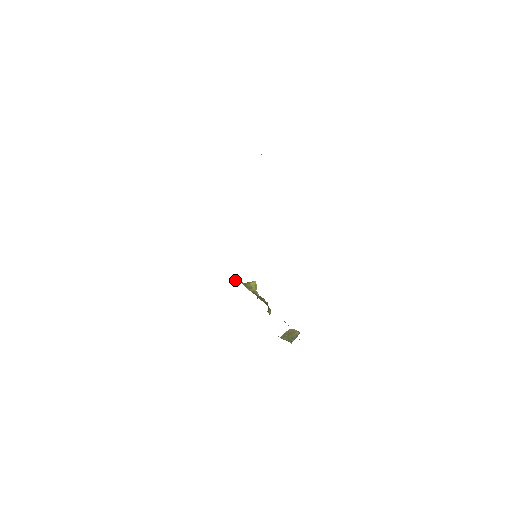
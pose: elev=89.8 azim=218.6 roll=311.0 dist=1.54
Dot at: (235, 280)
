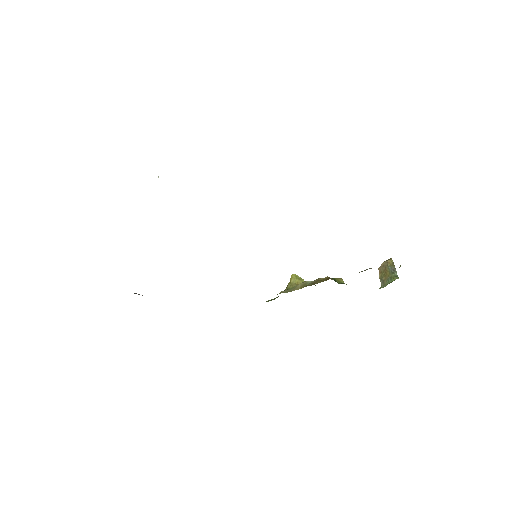
Dot at: (274, 299)
